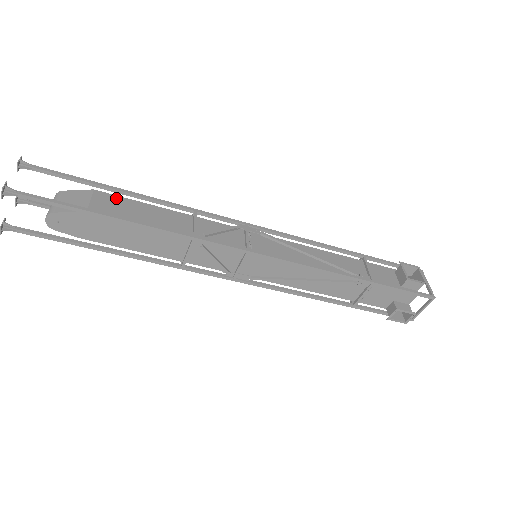
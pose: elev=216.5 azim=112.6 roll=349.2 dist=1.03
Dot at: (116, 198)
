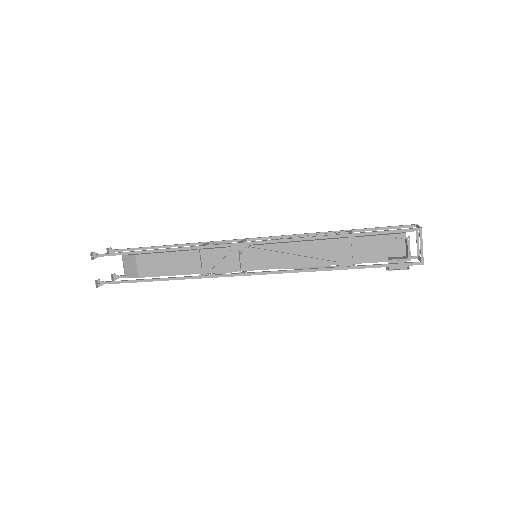
Dot at: (149, 257)
